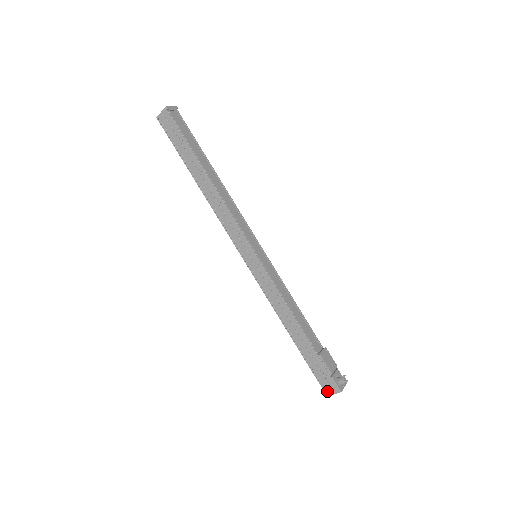
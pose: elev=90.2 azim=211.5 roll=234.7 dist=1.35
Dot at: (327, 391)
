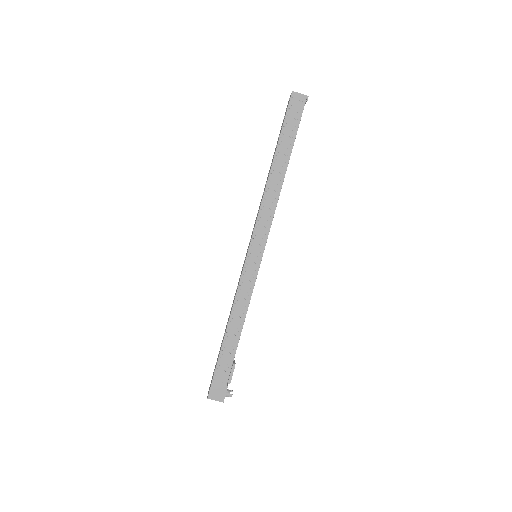
Dot at: (212, 394)
